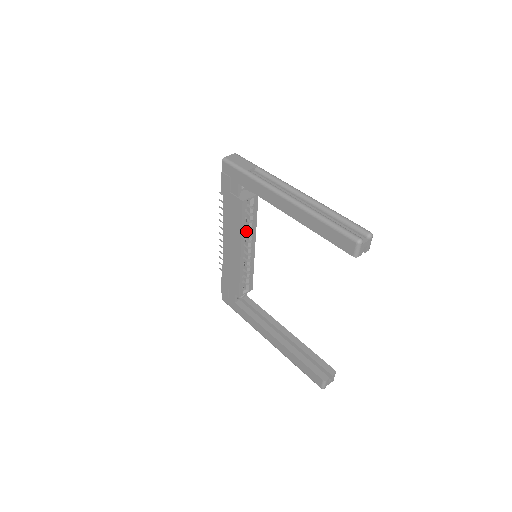
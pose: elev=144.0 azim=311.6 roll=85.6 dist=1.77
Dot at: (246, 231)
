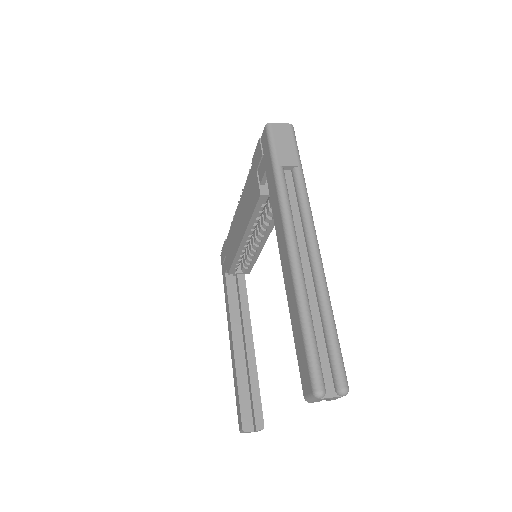
Dot at: (261, 221)
